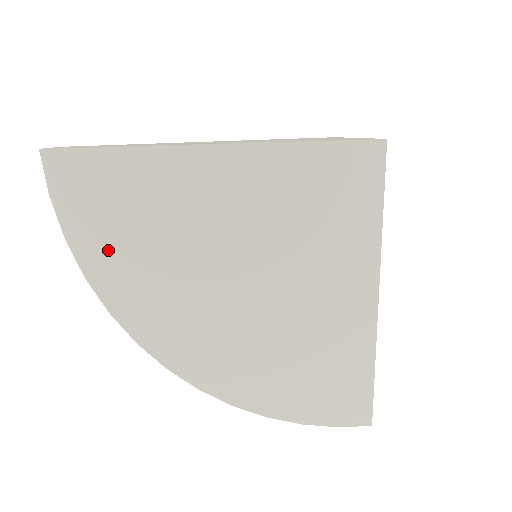
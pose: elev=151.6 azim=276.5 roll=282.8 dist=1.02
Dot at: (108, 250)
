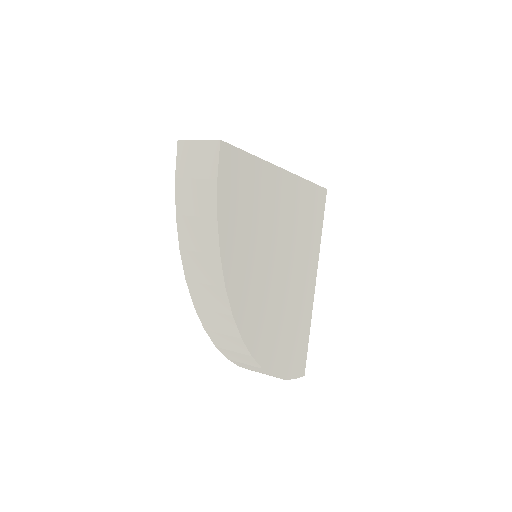
Dot at: (235, 233)
